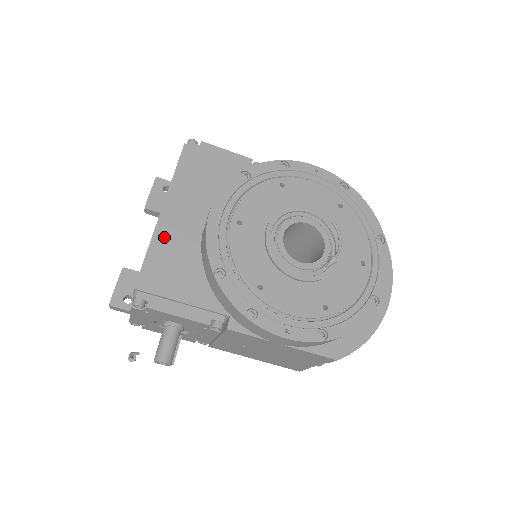
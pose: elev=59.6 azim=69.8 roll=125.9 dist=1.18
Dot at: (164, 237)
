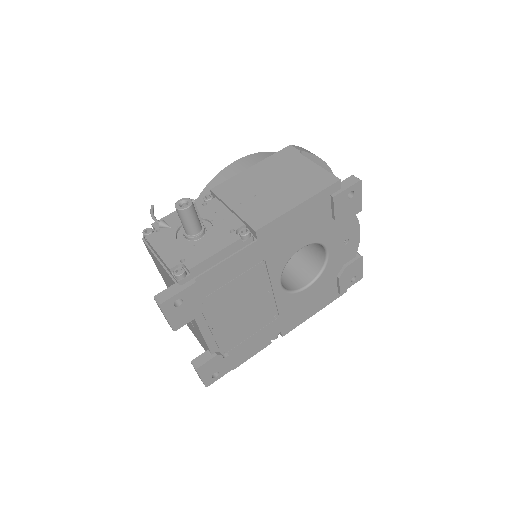
Dot at: occluded
